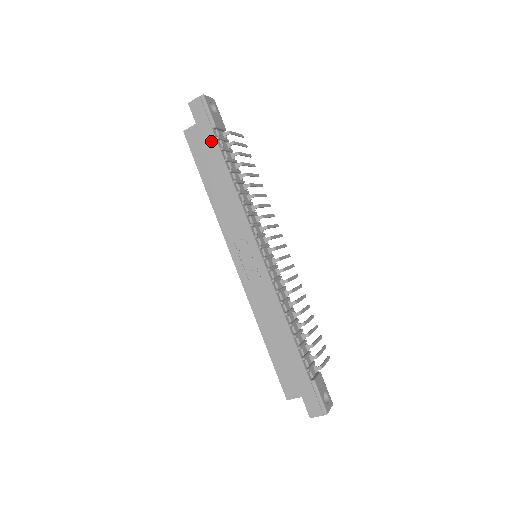
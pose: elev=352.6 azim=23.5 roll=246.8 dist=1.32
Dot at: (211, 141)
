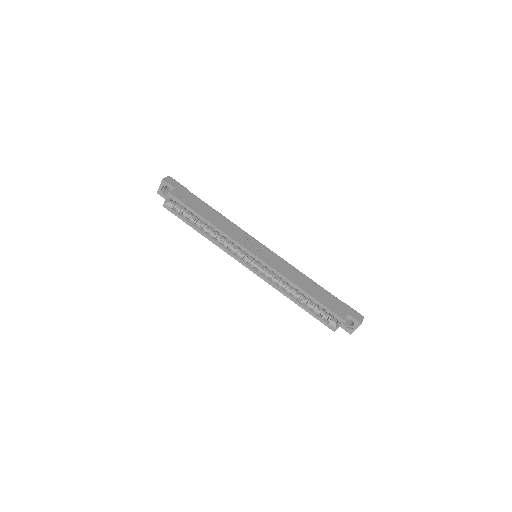
Dot at: (192, 196)
